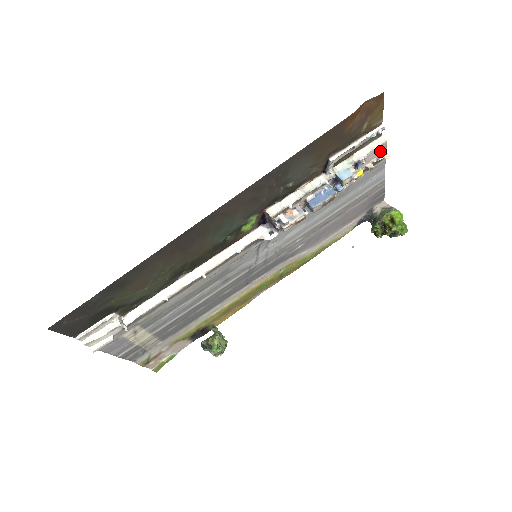
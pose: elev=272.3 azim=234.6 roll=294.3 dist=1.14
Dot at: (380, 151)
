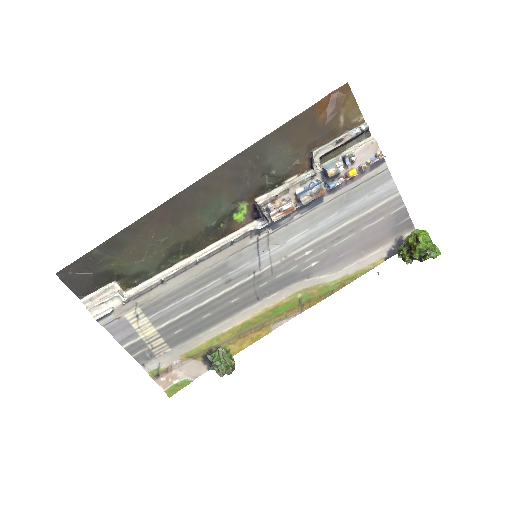
Dot at: (372, 151)
